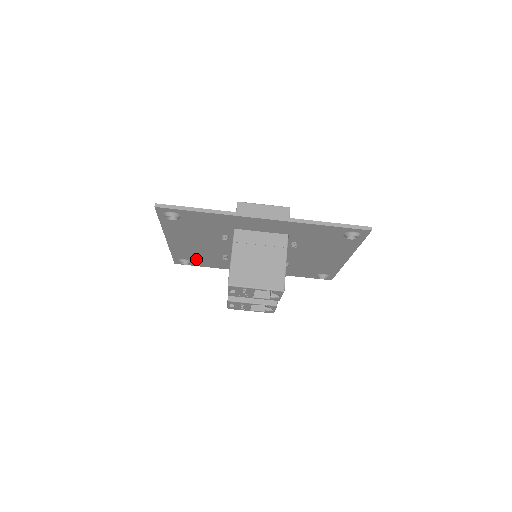
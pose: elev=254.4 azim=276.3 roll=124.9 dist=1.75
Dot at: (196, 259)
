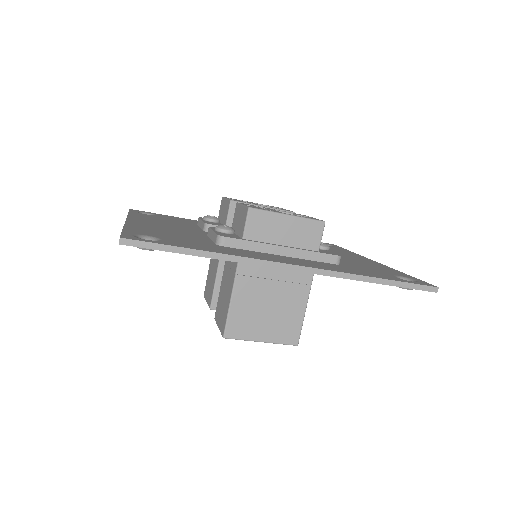
Dot at: occluded
